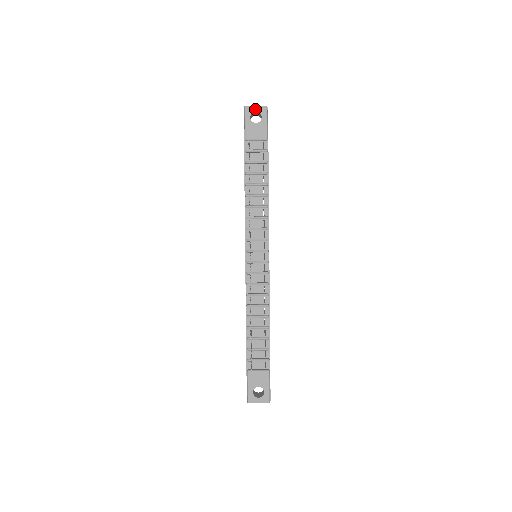
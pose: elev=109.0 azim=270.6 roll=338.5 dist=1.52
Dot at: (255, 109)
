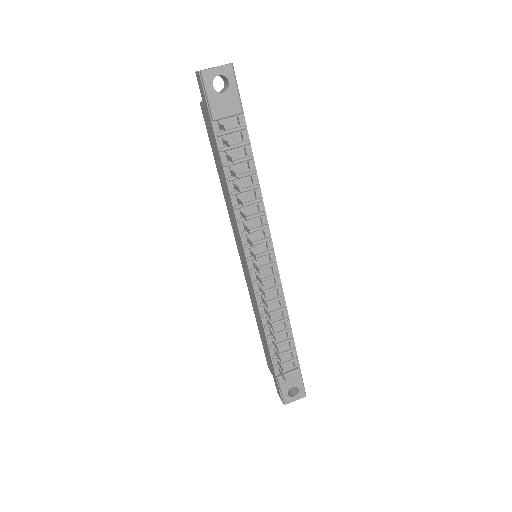
Dot at: (217, 72)
